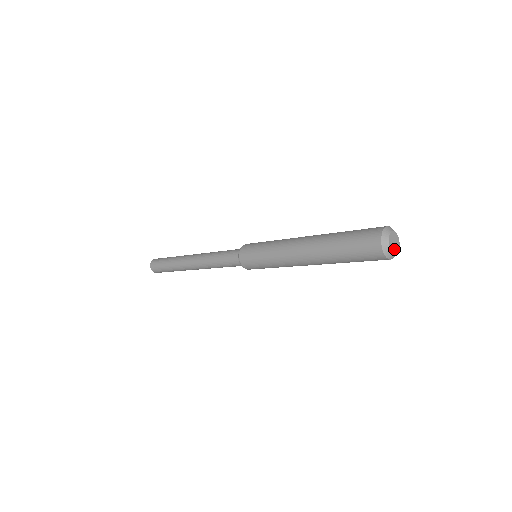
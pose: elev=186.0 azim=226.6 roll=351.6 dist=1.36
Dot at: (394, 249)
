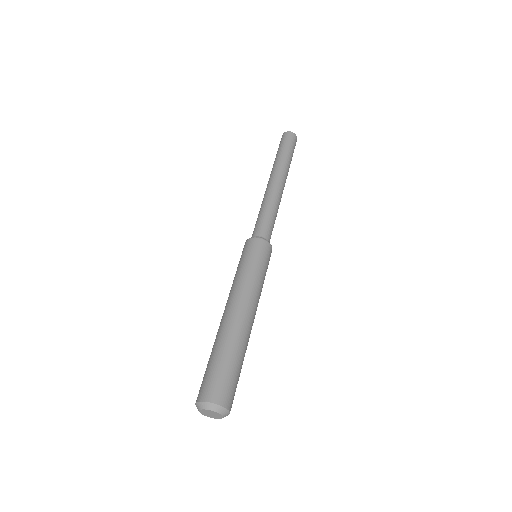
Dot at: (205, 414)
